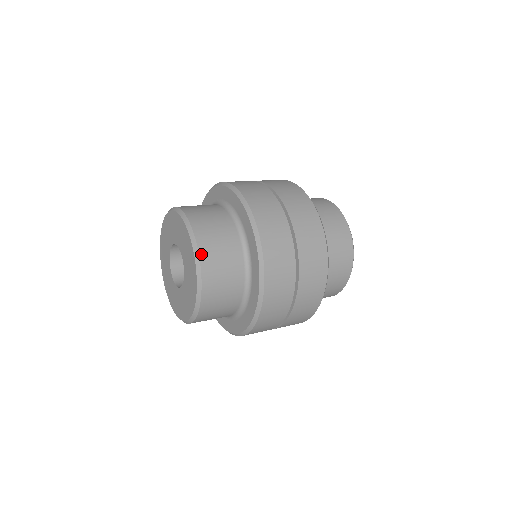
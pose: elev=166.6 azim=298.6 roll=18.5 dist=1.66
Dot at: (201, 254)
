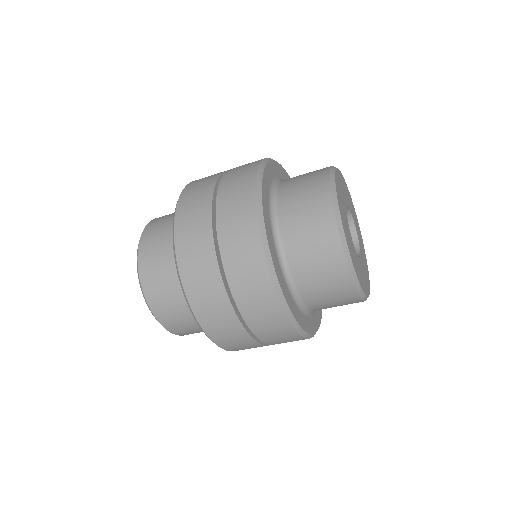
Dot at: (142, 282)
